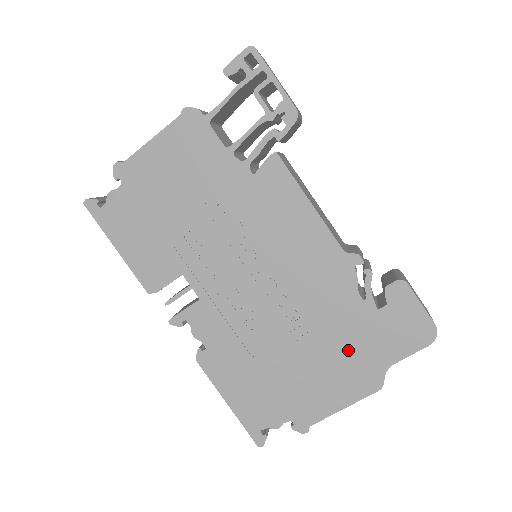
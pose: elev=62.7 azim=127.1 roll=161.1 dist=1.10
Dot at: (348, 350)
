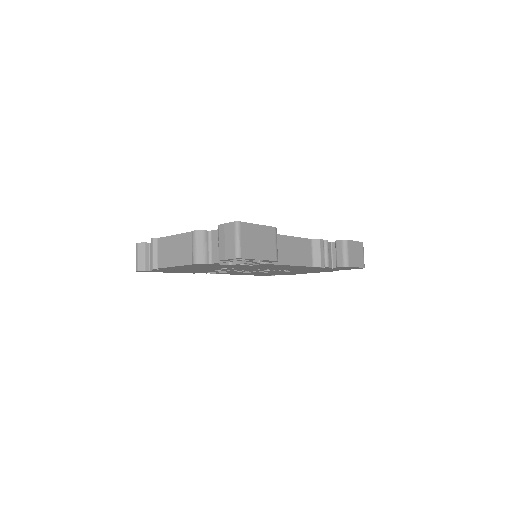
Dot at: occluded
